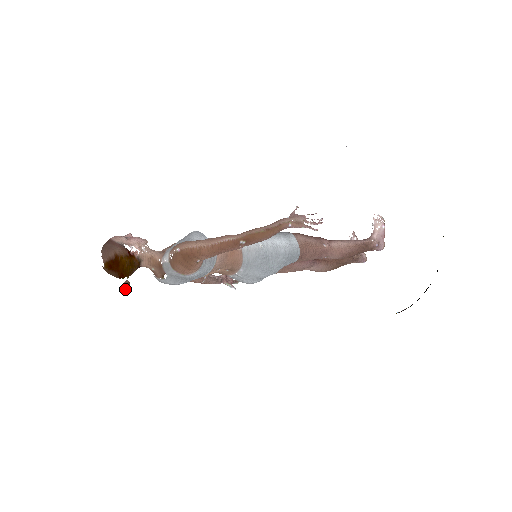
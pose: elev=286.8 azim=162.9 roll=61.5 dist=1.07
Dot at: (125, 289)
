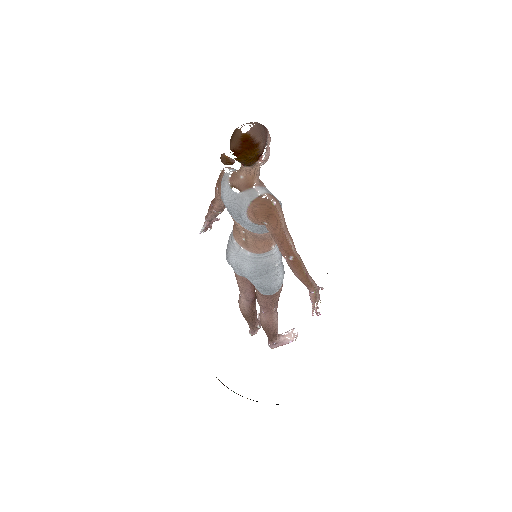
Dot at: (224, 160)
